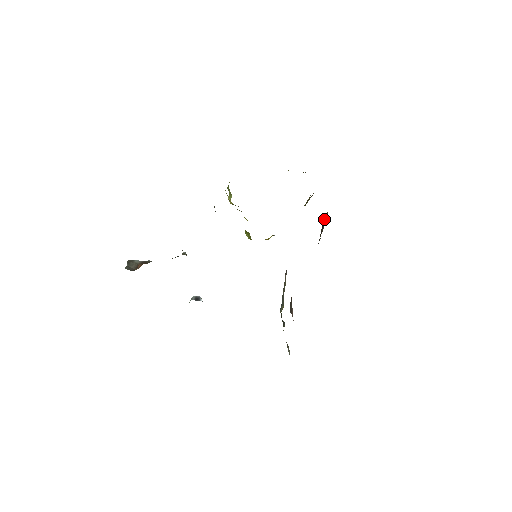
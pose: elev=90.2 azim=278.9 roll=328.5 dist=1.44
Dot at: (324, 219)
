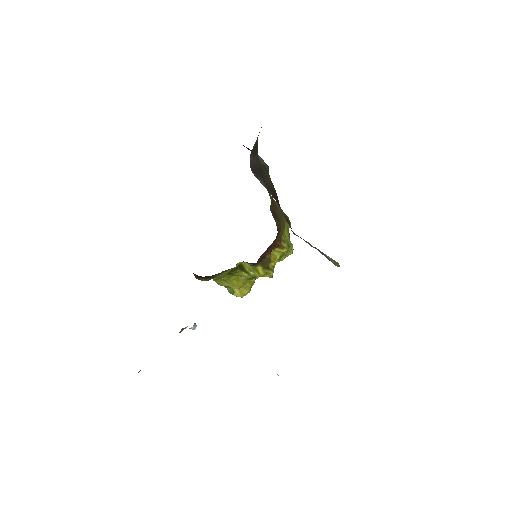
Dot at: occluded
